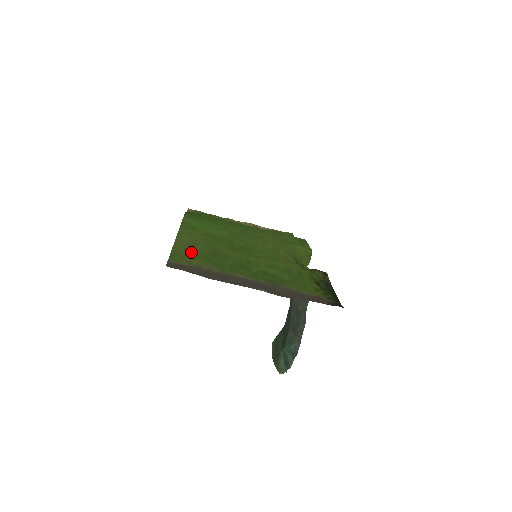
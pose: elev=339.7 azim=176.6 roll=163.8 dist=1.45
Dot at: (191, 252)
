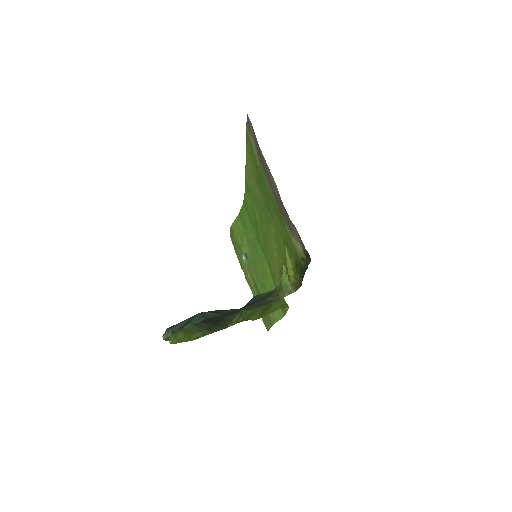
Dot at: (252, 157)
